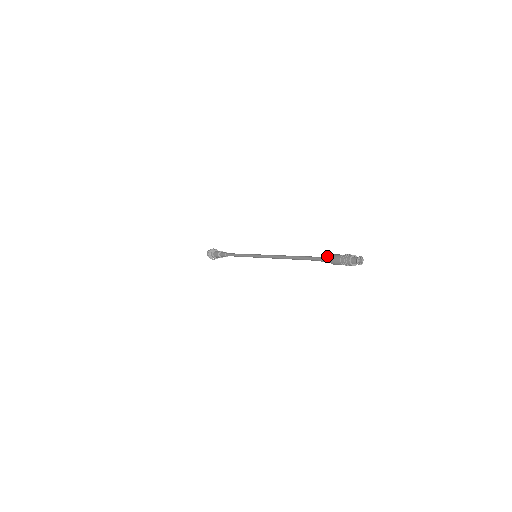
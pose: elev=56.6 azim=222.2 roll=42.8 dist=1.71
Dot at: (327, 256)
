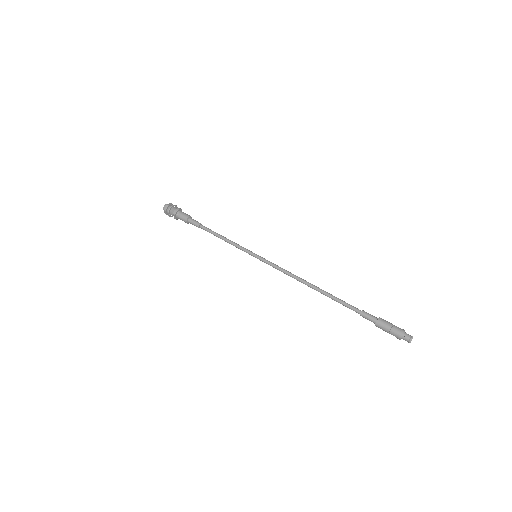
Dot at: (371, 315)
